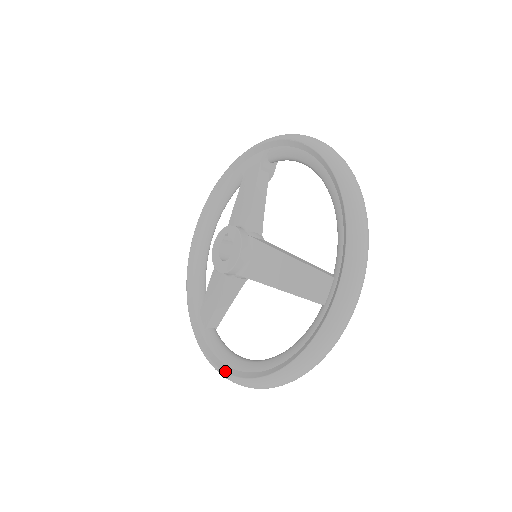
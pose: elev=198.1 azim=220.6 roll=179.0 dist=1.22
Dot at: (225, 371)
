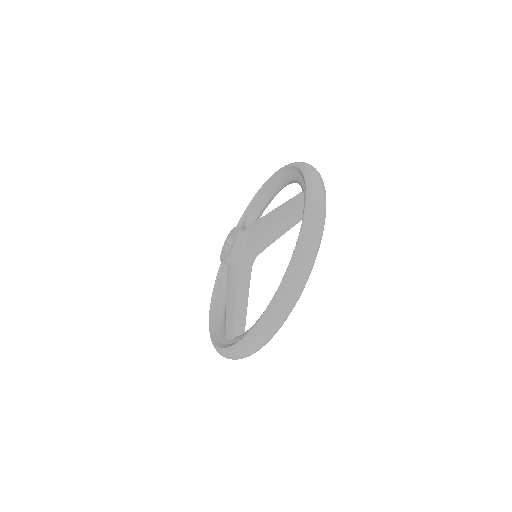
Dot at: (255, 324)
